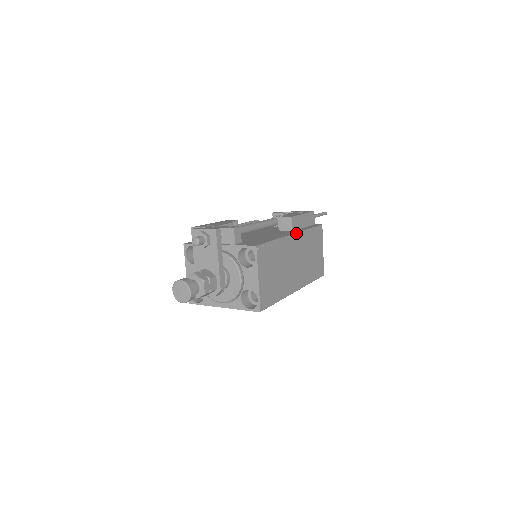
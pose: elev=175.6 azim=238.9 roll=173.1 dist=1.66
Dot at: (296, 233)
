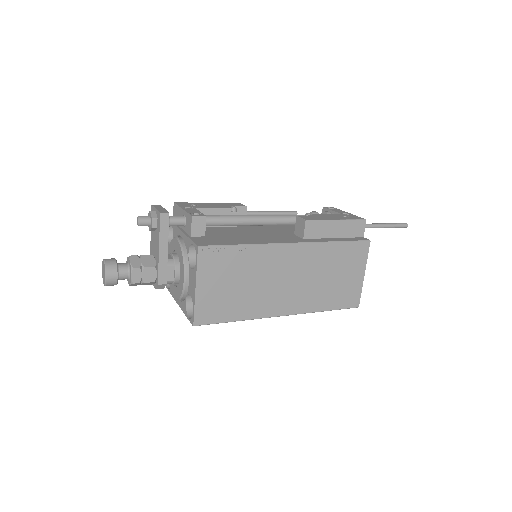
Dot at: (299, 243)
